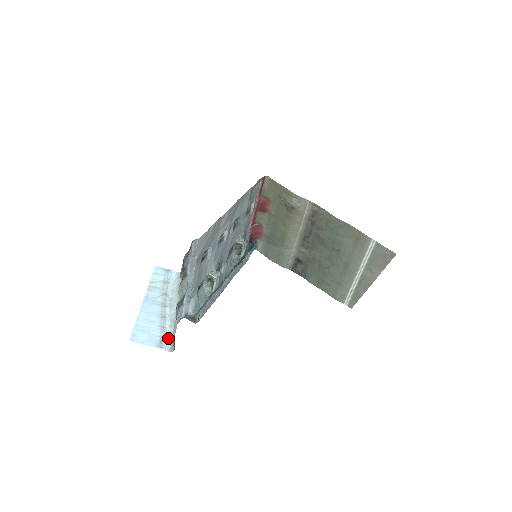
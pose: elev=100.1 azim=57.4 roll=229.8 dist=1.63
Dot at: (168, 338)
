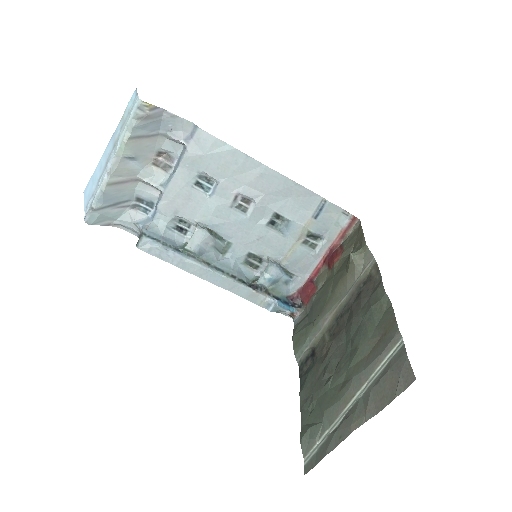
Dot at: (94, 198)
